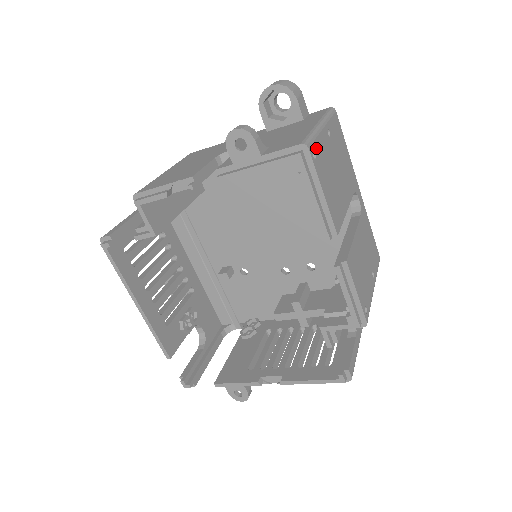
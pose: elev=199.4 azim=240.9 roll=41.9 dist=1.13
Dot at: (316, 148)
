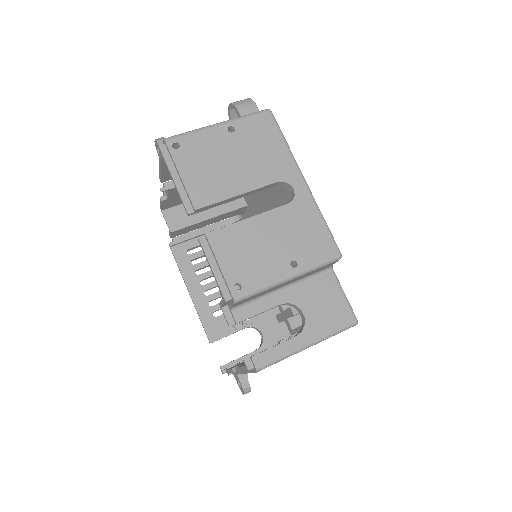
Dot at: (185, 141)
